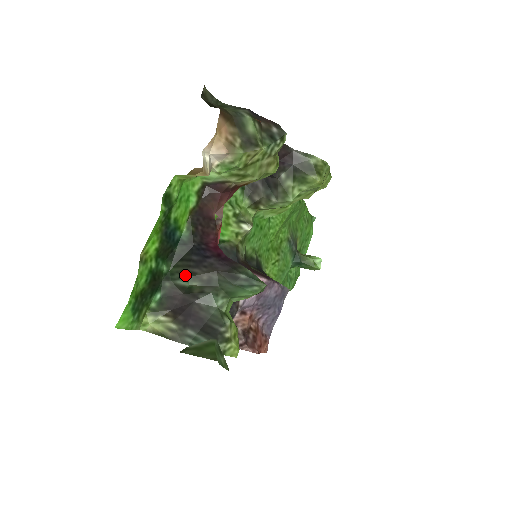
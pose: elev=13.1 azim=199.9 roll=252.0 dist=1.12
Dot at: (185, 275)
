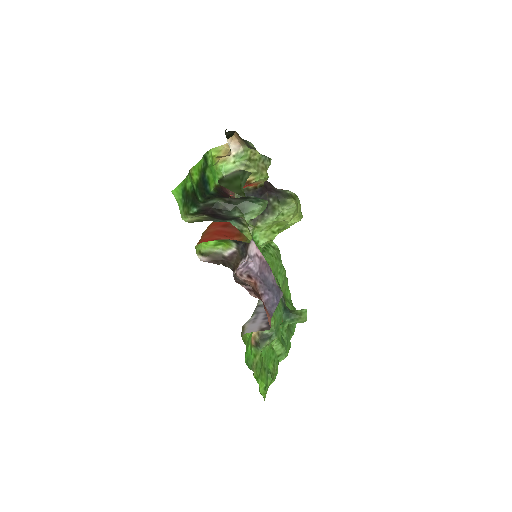
Dot at: (214, 198)
